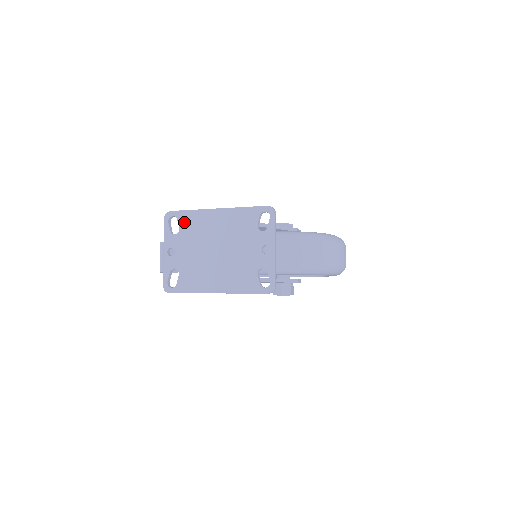
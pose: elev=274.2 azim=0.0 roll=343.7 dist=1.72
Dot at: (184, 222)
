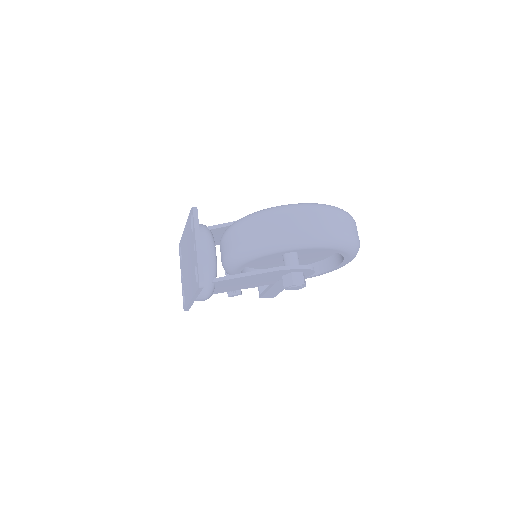
Dot at: (181, 248)
